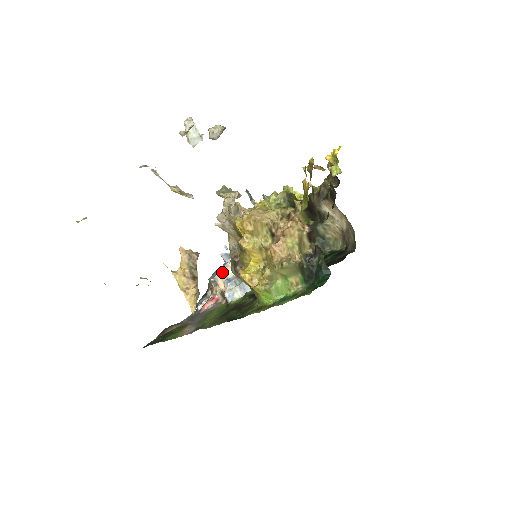
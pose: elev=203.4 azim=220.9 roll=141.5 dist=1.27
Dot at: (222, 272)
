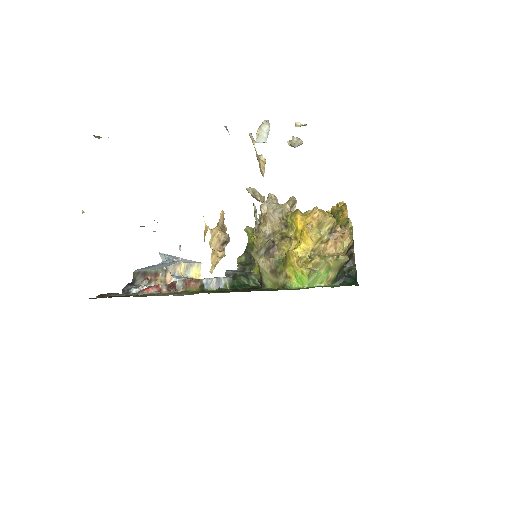
Dot at: (173, 266)
